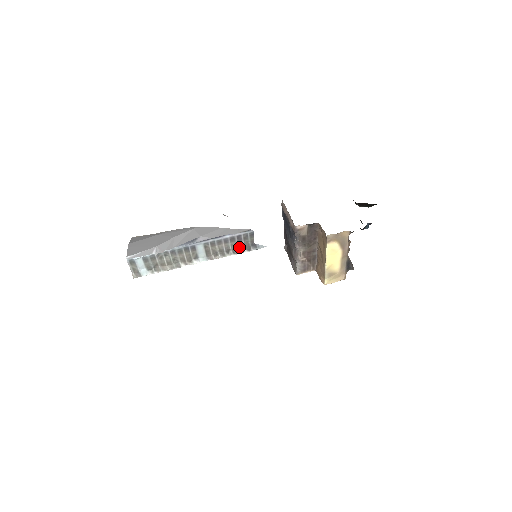
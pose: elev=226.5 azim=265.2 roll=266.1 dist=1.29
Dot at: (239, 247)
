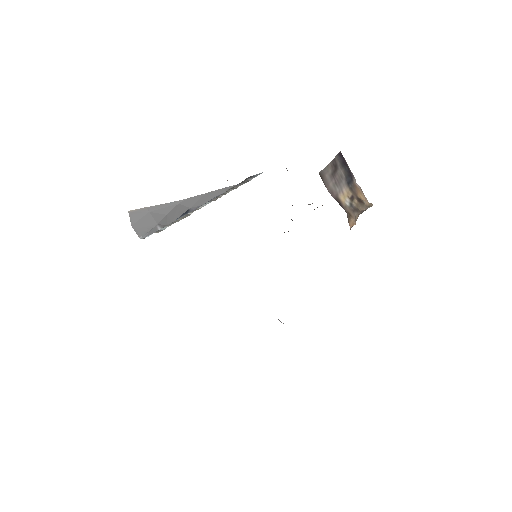
Dot at: occluded
